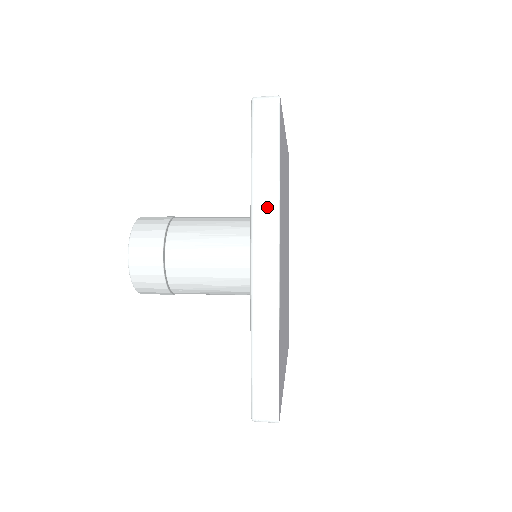
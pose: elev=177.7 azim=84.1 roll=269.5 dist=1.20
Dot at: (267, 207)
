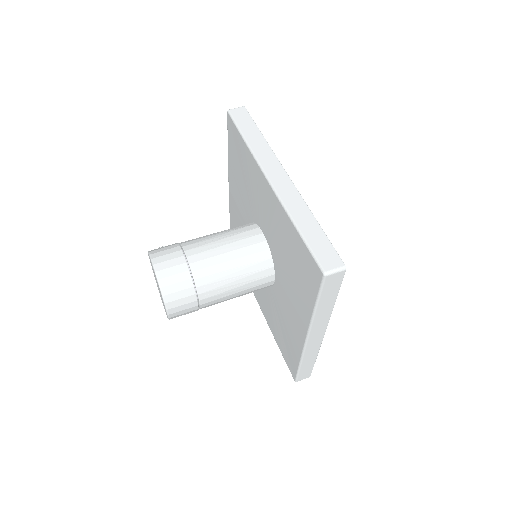
Dot at: (323, 319)
